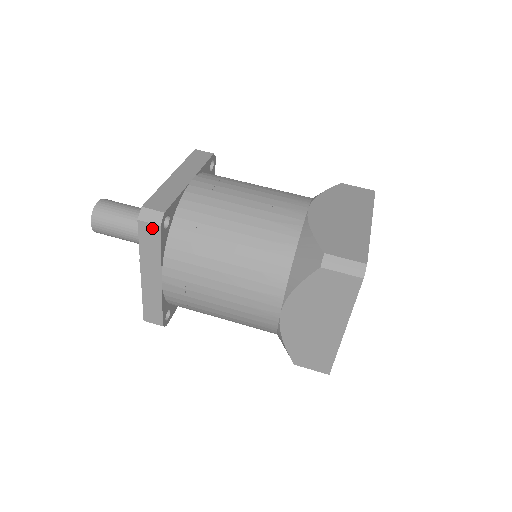
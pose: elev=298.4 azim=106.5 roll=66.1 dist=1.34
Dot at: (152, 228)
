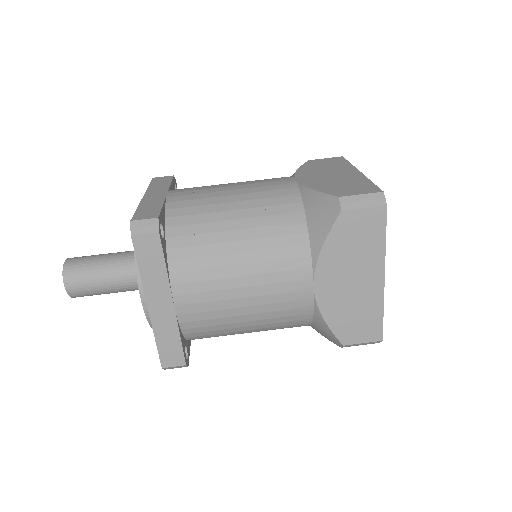
Dot at: (150, 239)
